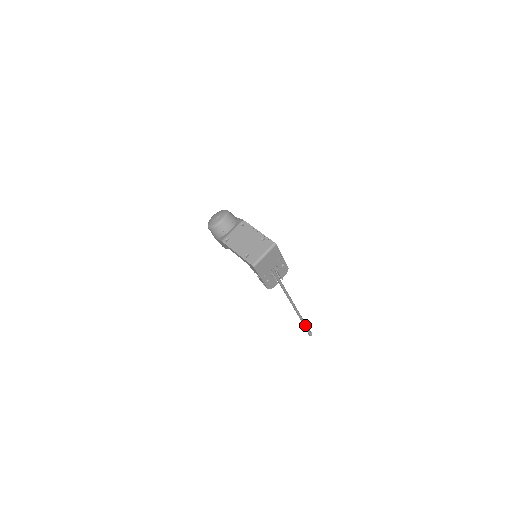
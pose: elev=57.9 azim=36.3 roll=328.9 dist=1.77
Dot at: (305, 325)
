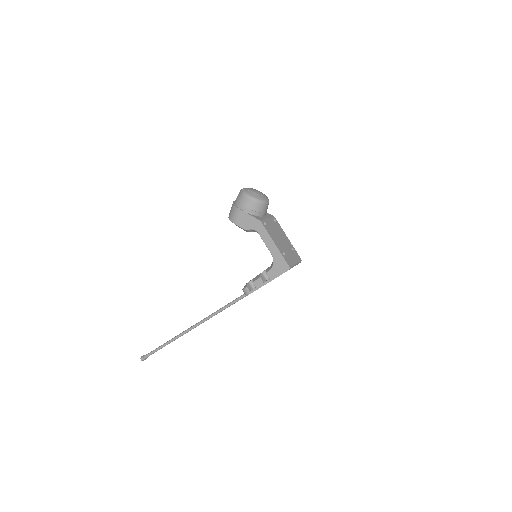
Dot at: (164, 346)
